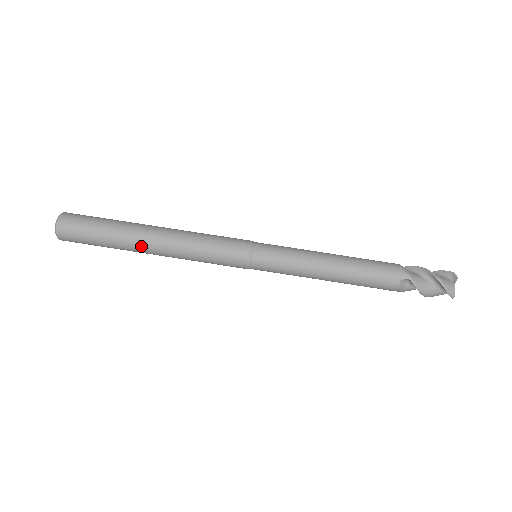
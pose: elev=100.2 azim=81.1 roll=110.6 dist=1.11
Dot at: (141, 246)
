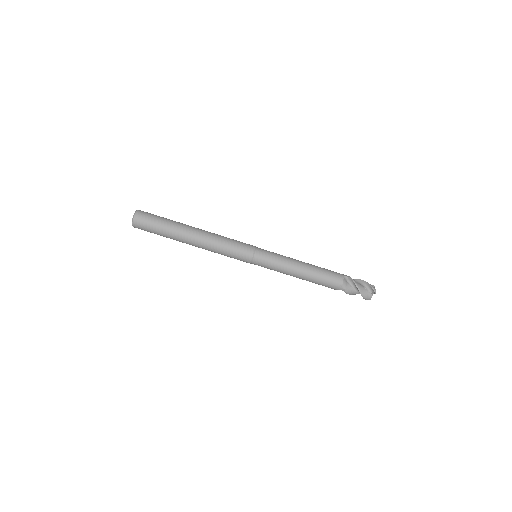
Dot at: occluded
